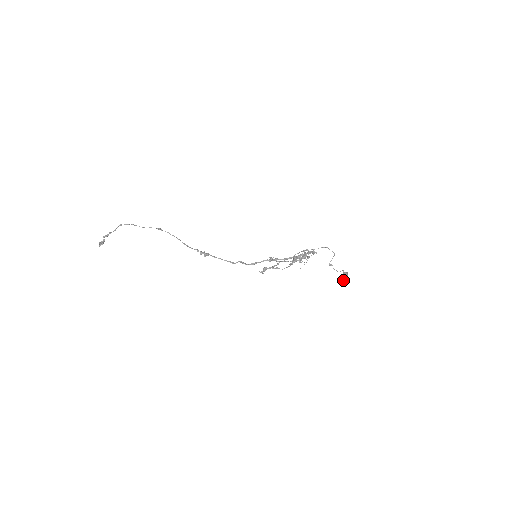
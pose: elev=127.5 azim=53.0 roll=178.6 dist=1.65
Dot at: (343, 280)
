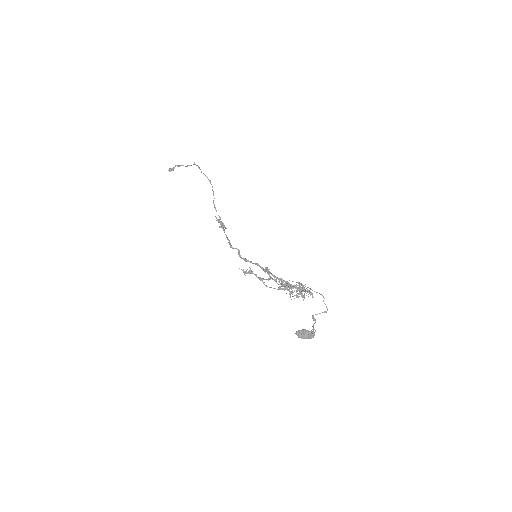
Dot at: (300, 337)
